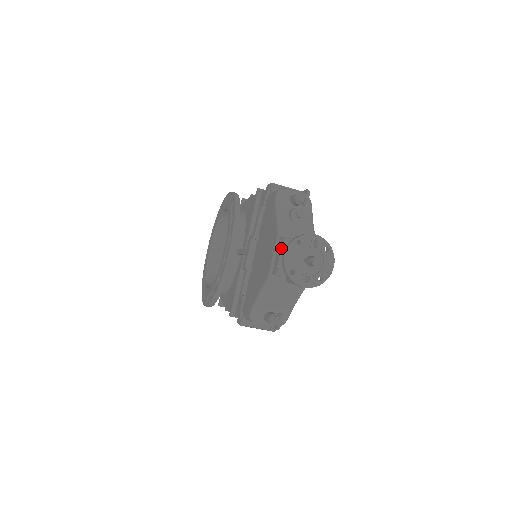
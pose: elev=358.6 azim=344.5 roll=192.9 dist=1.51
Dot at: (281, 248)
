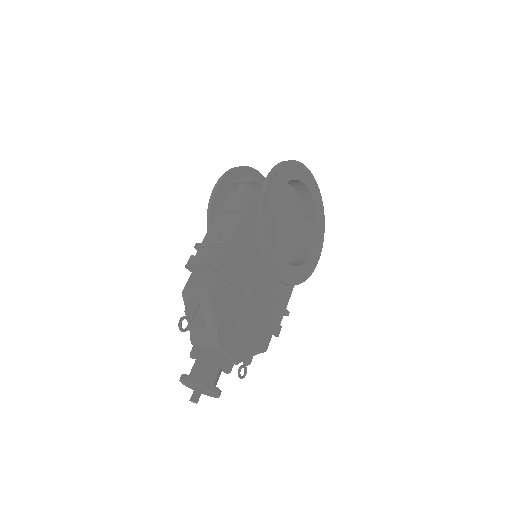
Dot at: occluded
